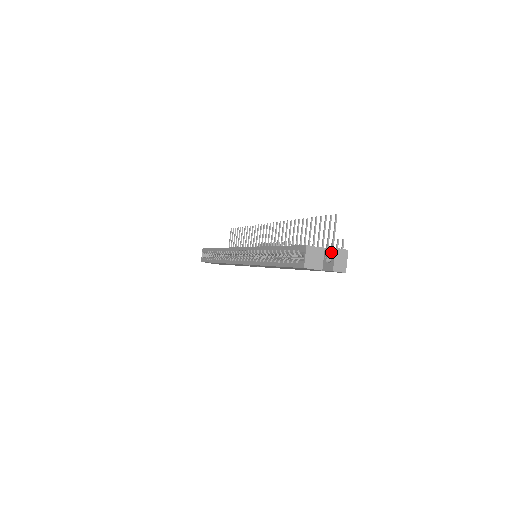
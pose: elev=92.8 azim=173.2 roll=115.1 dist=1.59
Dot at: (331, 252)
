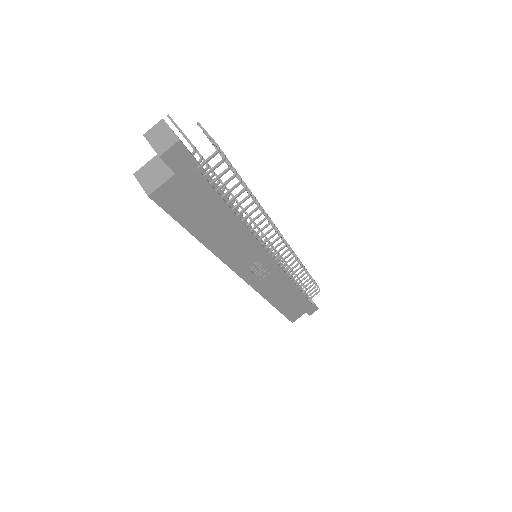
Dot at: occluded
